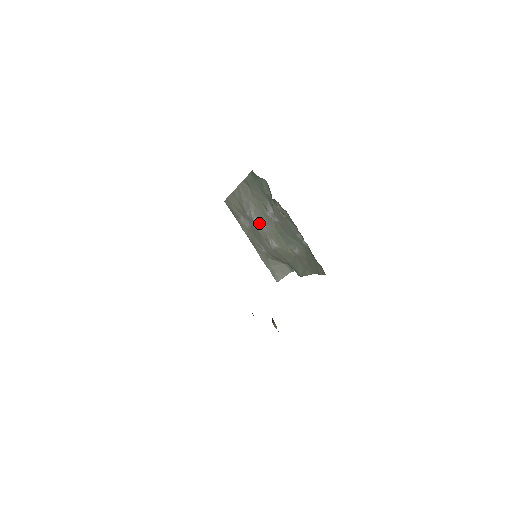
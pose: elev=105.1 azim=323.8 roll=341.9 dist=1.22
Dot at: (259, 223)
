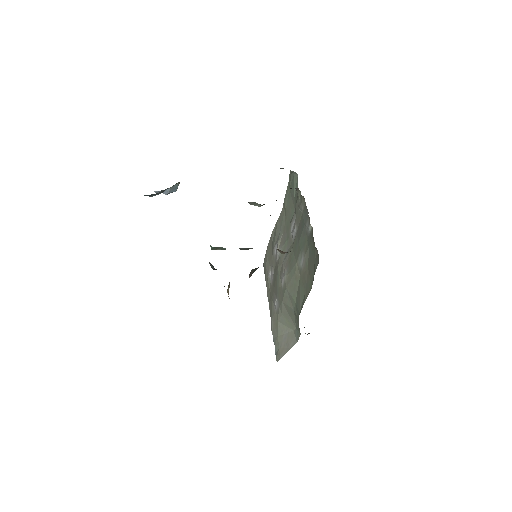
Dot at: (281, 255)
